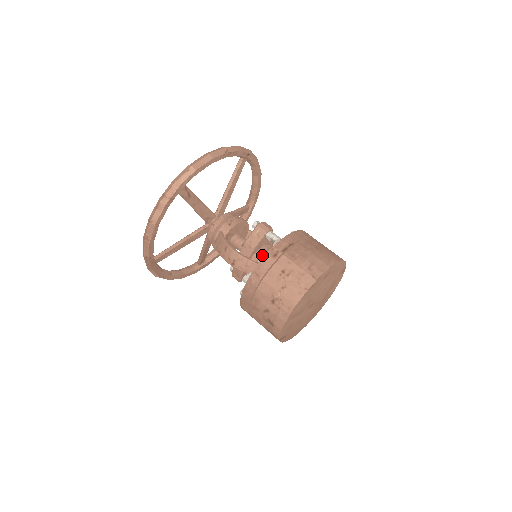
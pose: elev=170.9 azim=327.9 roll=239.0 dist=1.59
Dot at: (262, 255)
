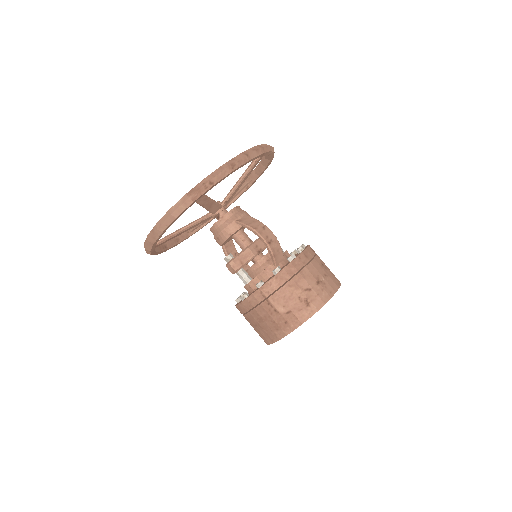
Dot at: occluded
